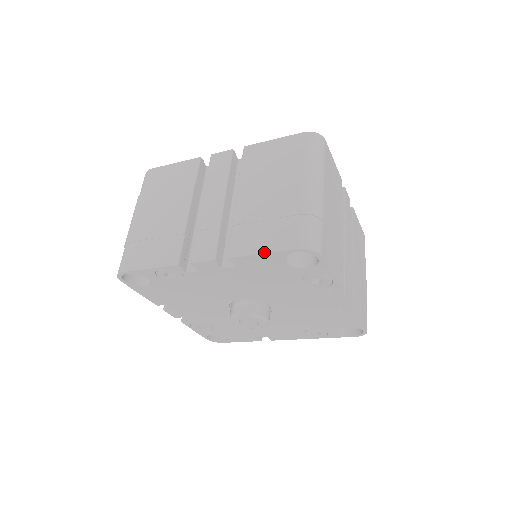
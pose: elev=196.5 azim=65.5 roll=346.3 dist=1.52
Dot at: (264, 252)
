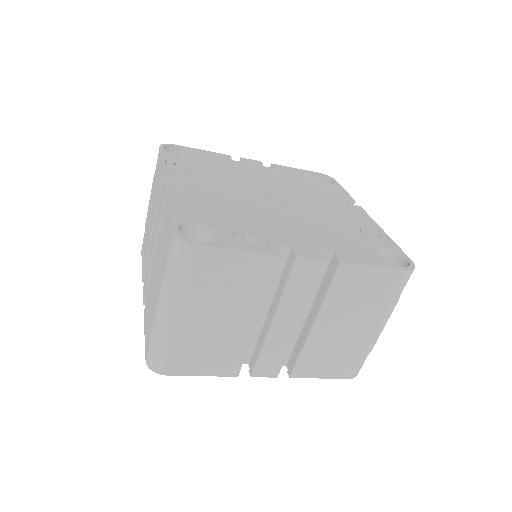
Dot at: occluded
